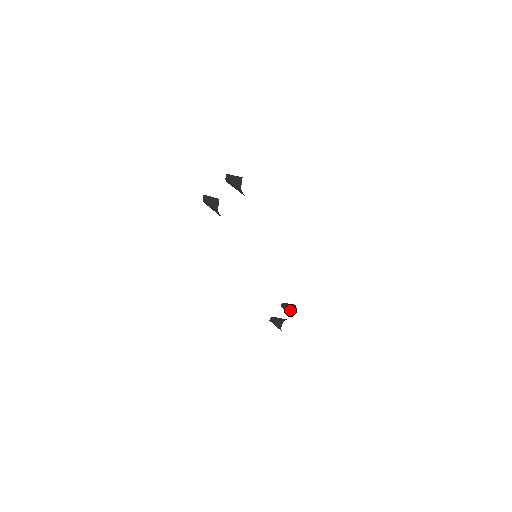
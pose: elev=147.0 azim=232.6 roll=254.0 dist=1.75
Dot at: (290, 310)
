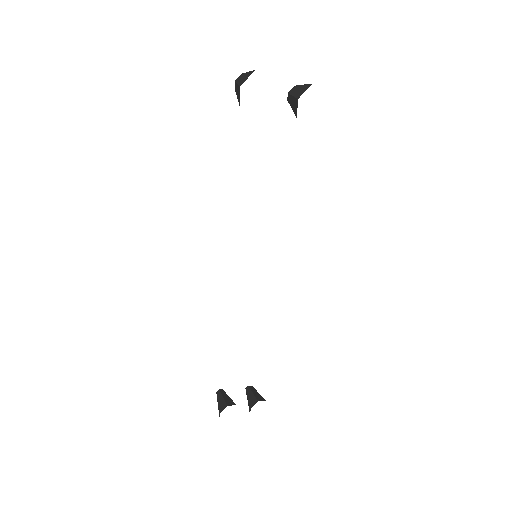
Dot at: (253, 400)
